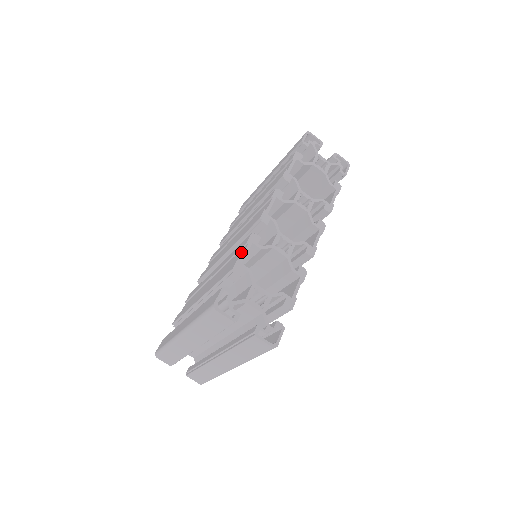
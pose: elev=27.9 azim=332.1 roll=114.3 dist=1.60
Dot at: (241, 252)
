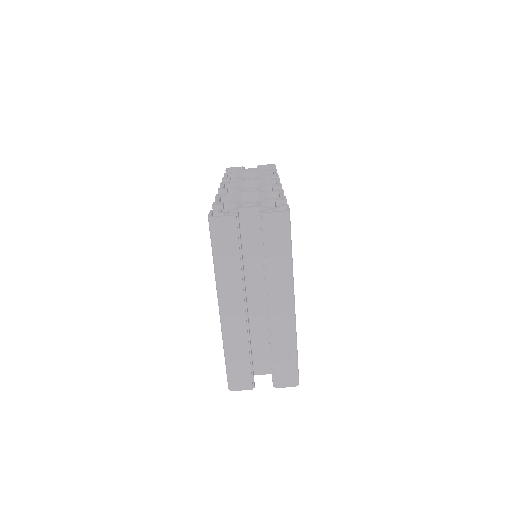
Dot at: occluded
